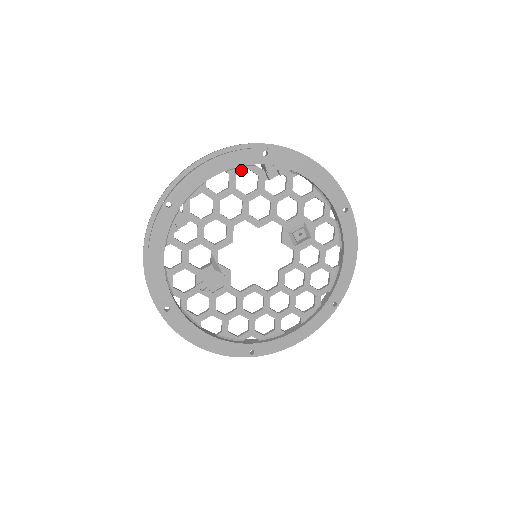
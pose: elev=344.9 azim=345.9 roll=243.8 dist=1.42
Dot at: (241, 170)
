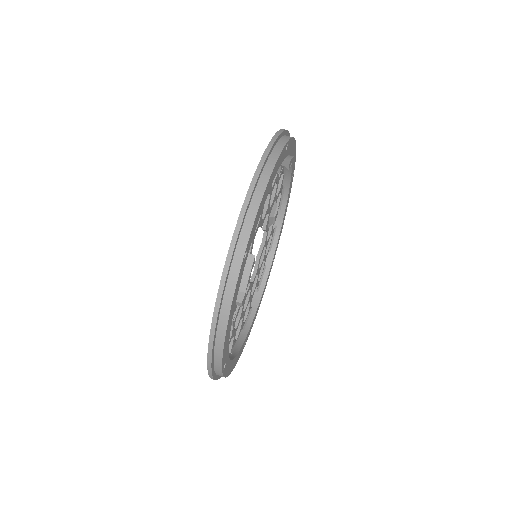
Dot at: occluded
